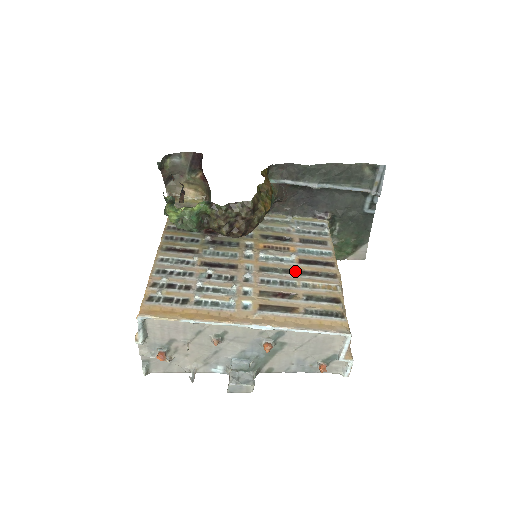
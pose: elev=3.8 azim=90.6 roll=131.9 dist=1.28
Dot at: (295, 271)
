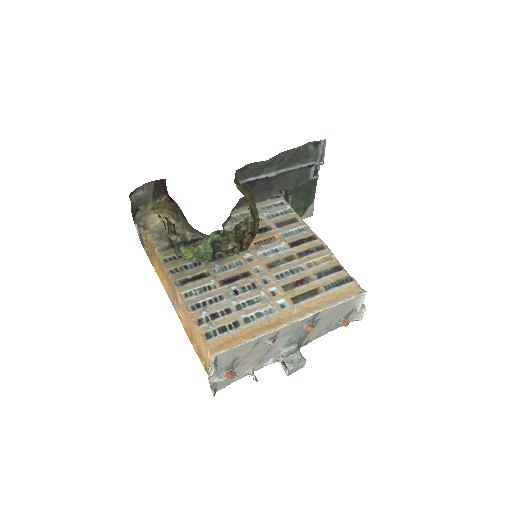
Dot at: (293, 256)
